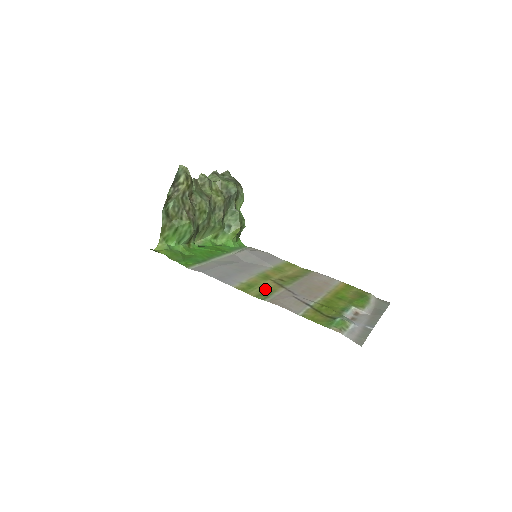
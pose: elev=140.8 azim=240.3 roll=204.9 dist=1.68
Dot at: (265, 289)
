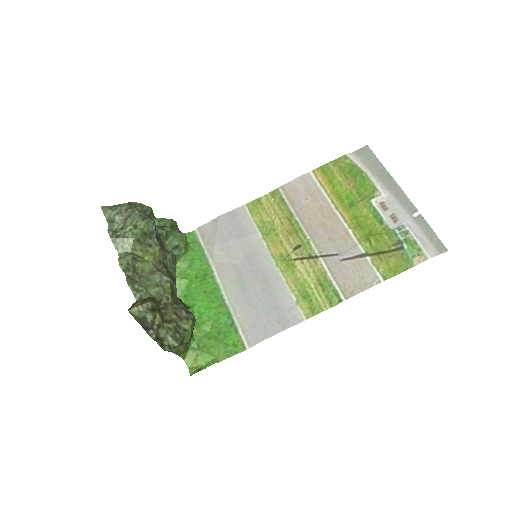
Dot at: (317, 283)
